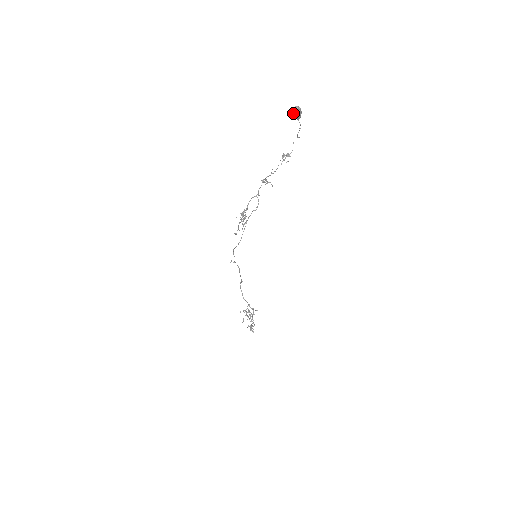
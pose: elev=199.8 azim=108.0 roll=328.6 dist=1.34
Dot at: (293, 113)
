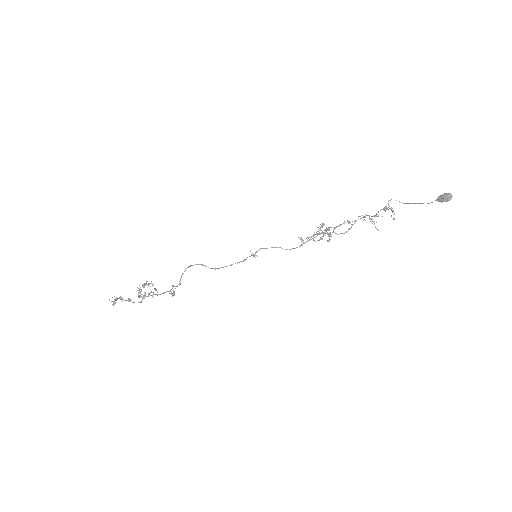
Dot at: (443, 195)
